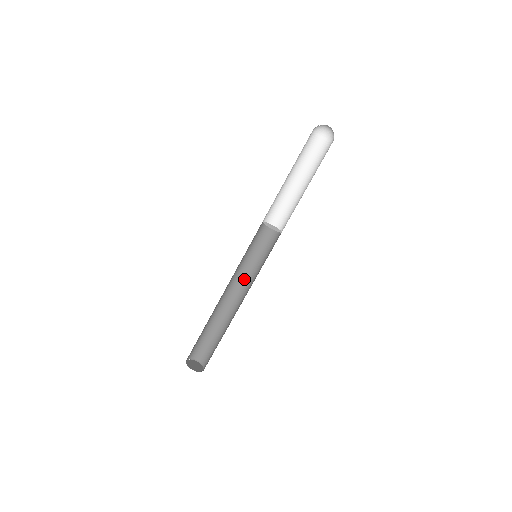
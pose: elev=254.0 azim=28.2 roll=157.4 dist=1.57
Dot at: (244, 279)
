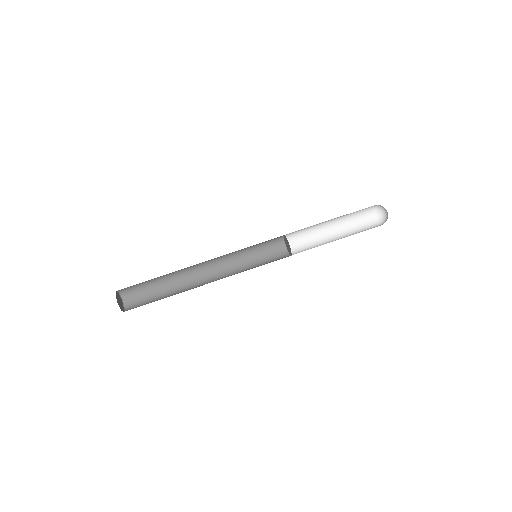
Dot at: (226, 263)
